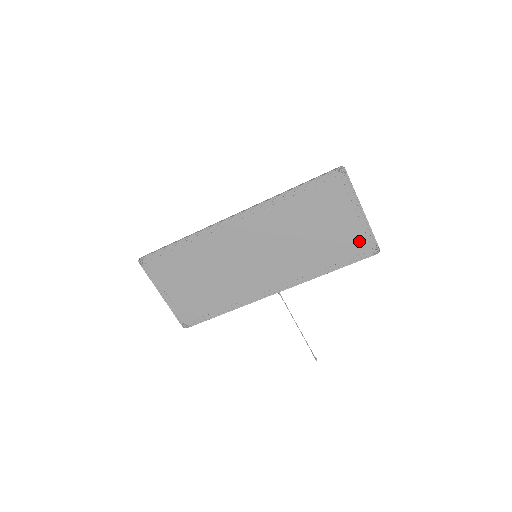
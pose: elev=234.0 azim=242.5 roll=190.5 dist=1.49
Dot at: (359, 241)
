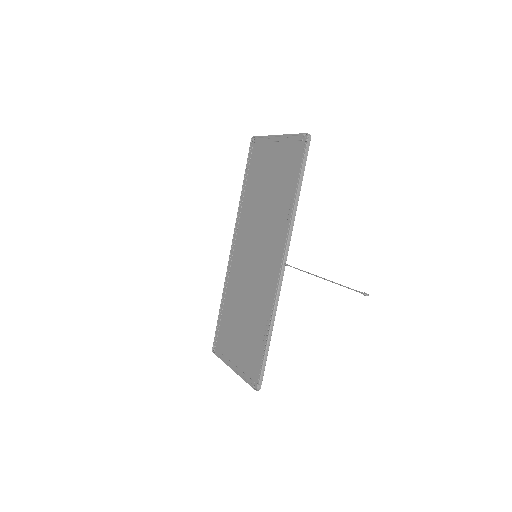
Dot at: (292, 151)
